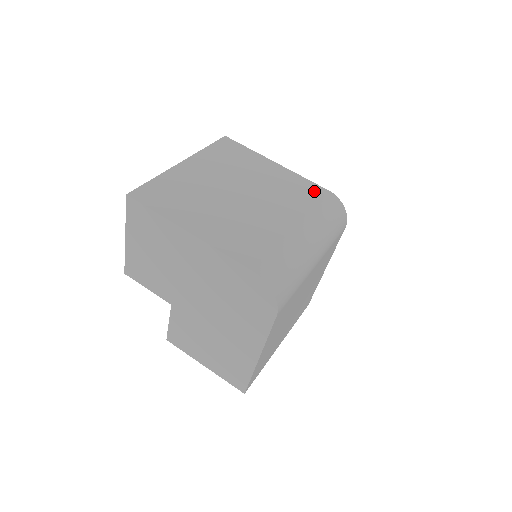
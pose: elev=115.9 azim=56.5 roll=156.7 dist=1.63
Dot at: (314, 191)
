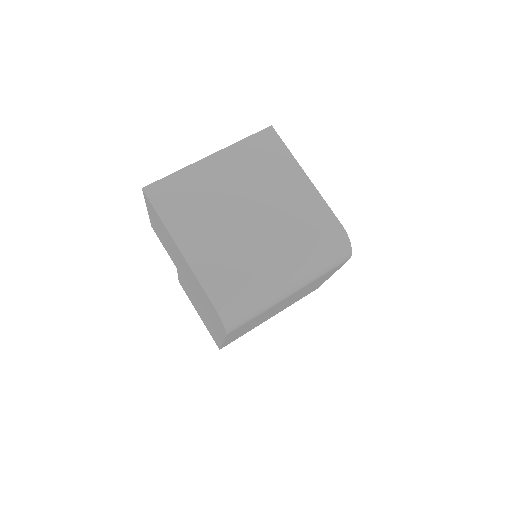
Dot at: (324, 222)
